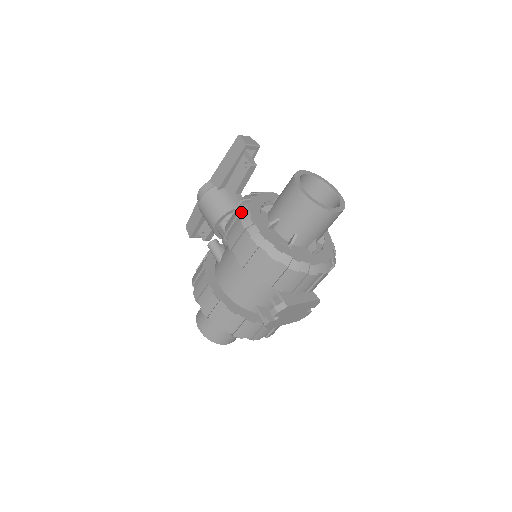
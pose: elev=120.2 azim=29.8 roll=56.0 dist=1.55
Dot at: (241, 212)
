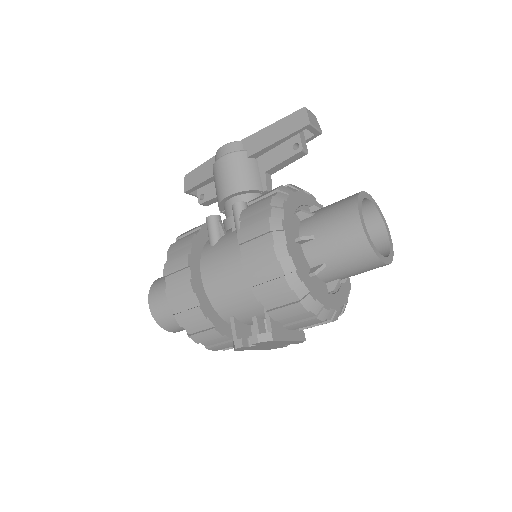
Dot at: (273, 206)
